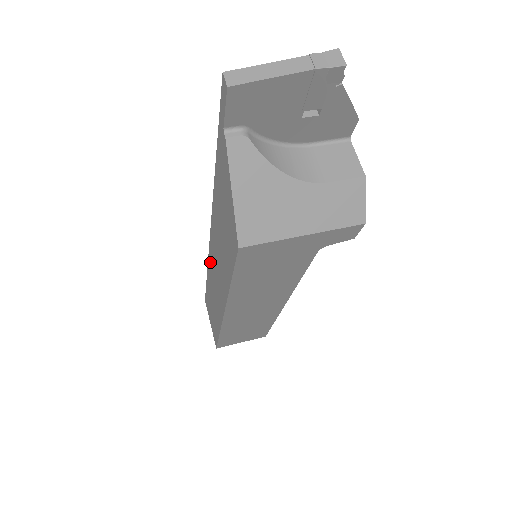
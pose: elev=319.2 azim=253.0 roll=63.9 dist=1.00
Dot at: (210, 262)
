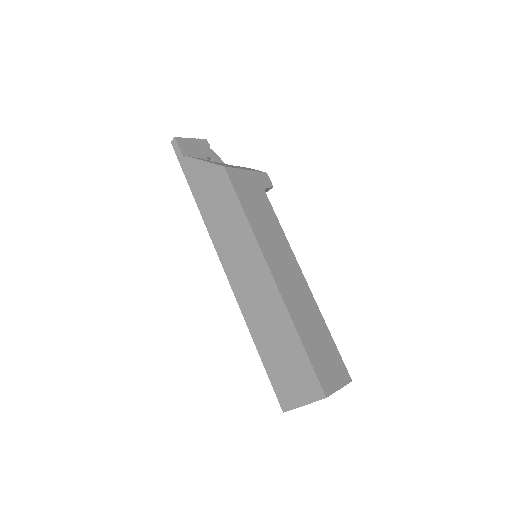
Dot at: (240, 295)
